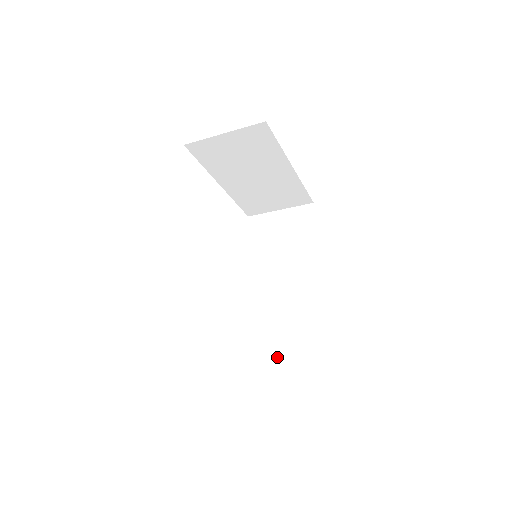
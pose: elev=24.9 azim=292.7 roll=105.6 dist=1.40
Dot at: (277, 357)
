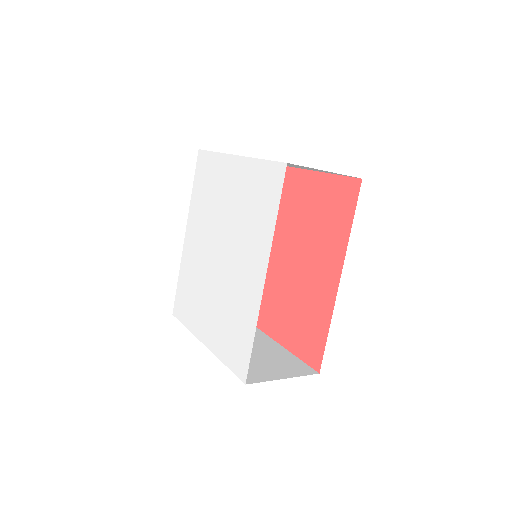
Dot at: occluded
